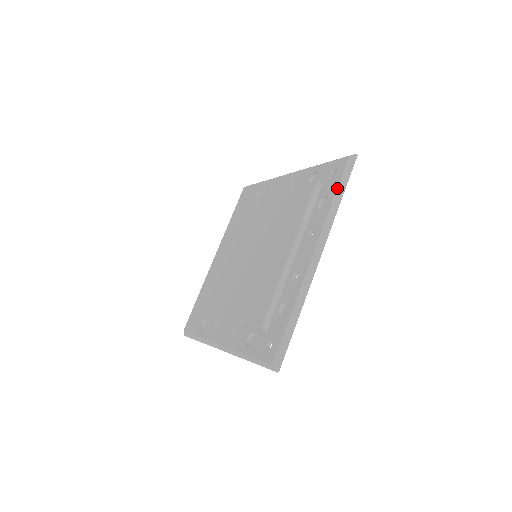
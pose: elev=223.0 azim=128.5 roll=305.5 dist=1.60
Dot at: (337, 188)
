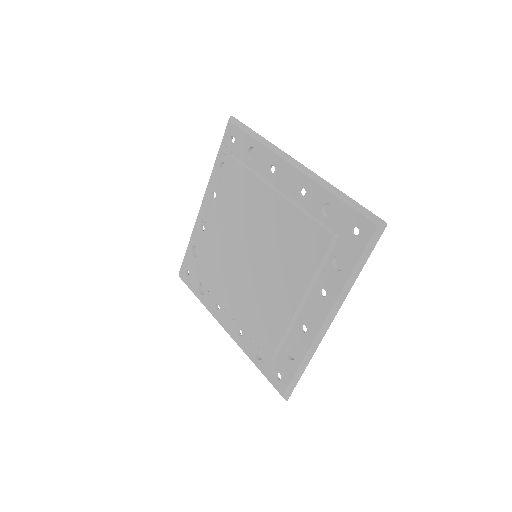
Dot at: (358, 261)
